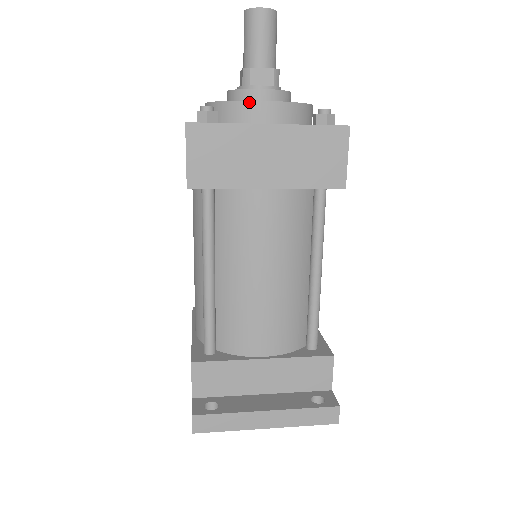
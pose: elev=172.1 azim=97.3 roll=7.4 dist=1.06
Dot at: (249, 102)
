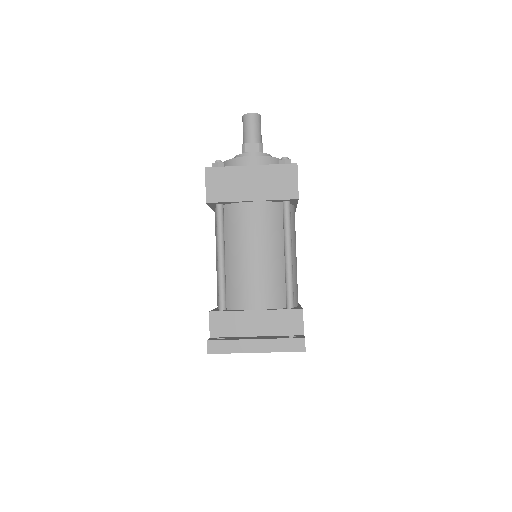
Dot at: (242, 157)
